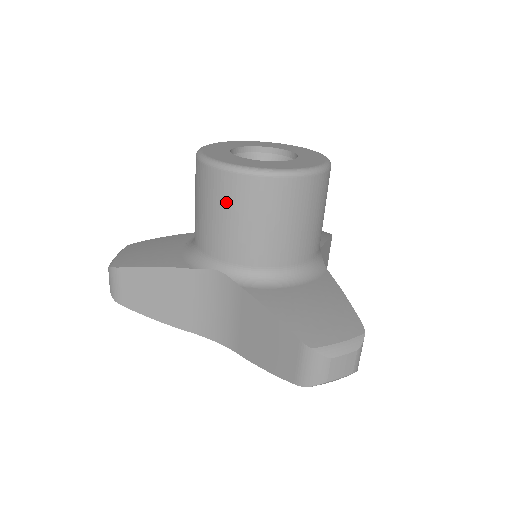
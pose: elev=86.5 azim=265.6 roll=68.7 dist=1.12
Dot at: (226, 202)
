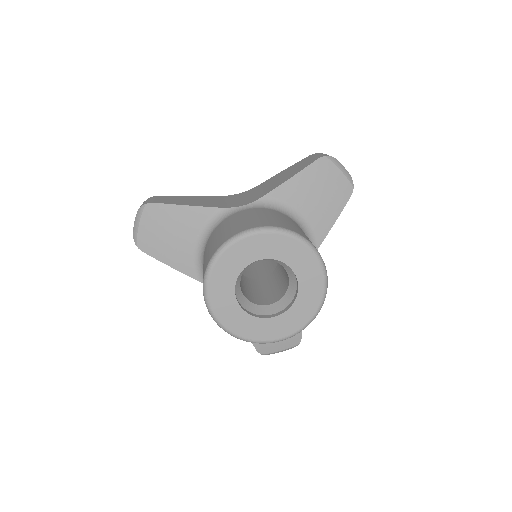
Dot at: occluded
